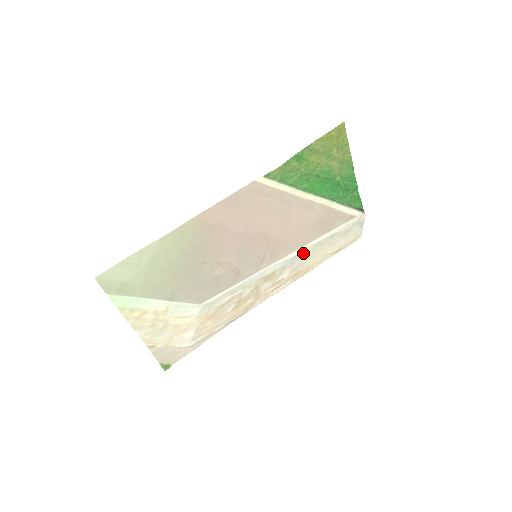
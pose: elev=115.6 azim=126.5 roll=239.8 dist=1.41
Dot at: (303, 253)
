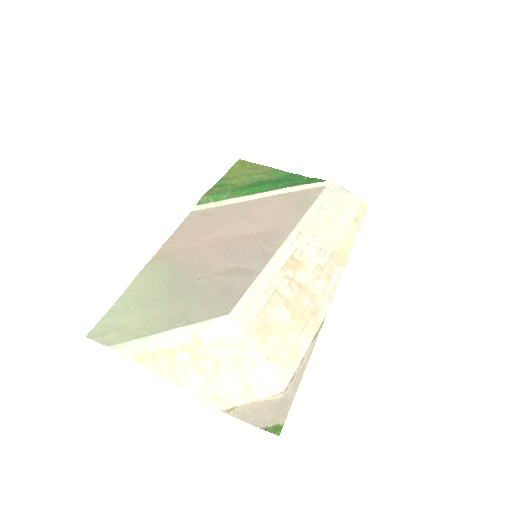
Dot at: (306, 231)
